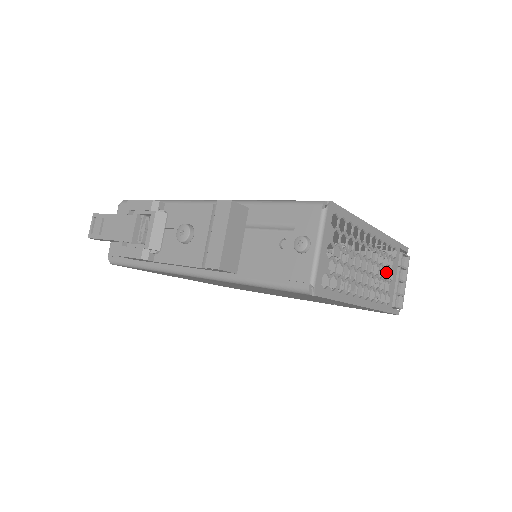
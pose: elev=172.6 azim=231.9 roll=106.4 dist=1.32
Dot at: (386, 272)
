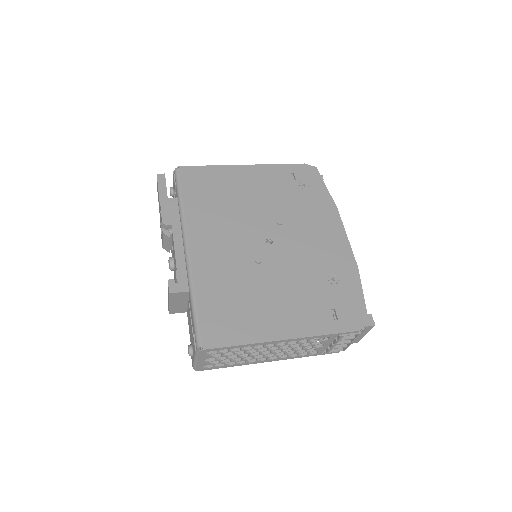
Dot at: occluded
